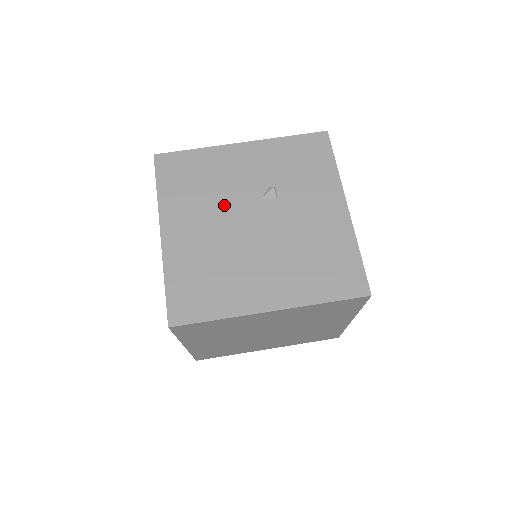
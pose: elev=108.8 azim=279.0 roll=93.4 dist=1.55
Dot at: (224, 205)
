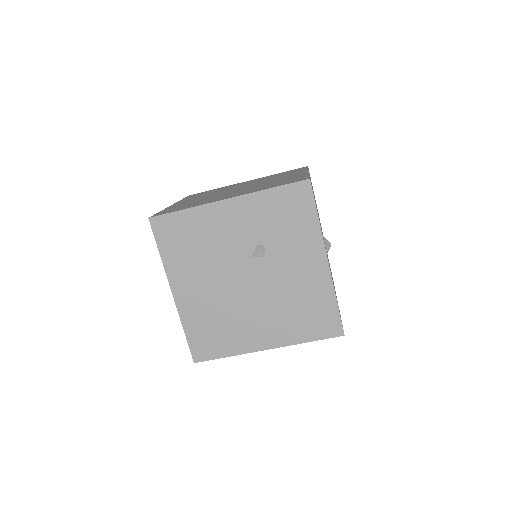
Dot at: (220, 265)
